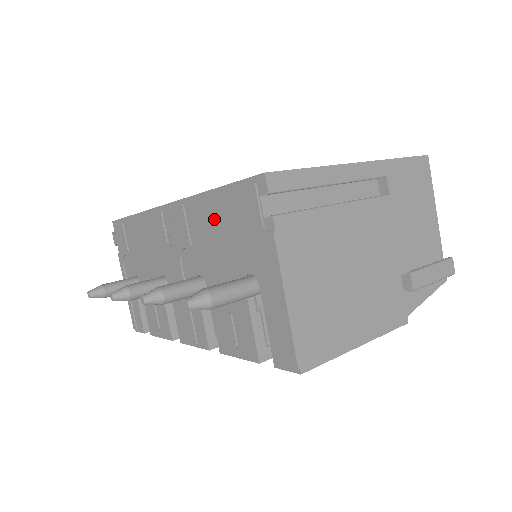
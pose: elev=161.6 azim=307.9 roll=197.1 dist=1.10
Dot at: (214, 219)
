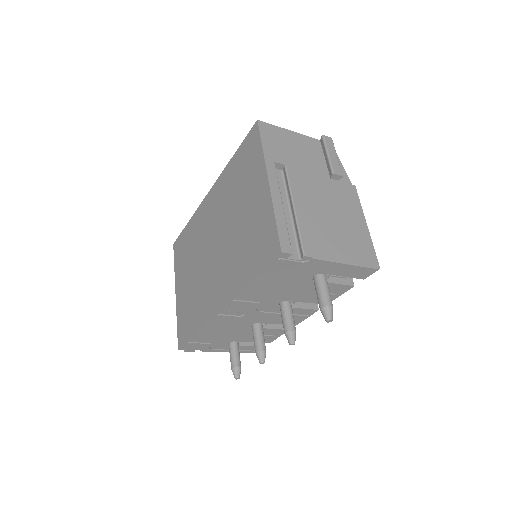
Dot at: (266, 285)
